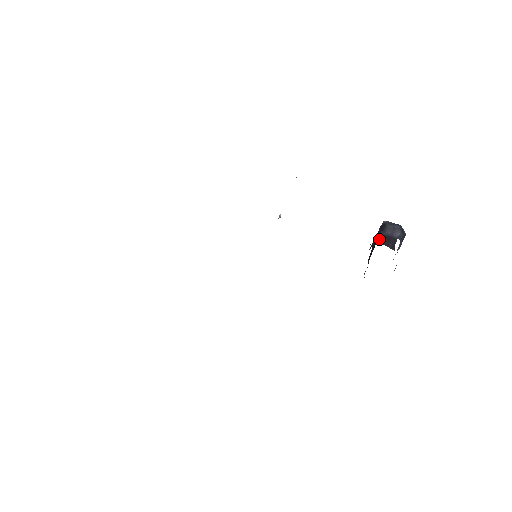
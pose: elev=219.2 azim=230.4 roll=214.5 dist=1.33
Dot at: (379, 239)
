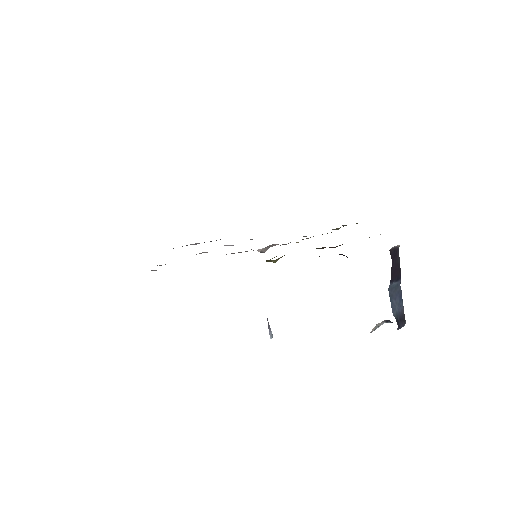
Dot at: occluded
